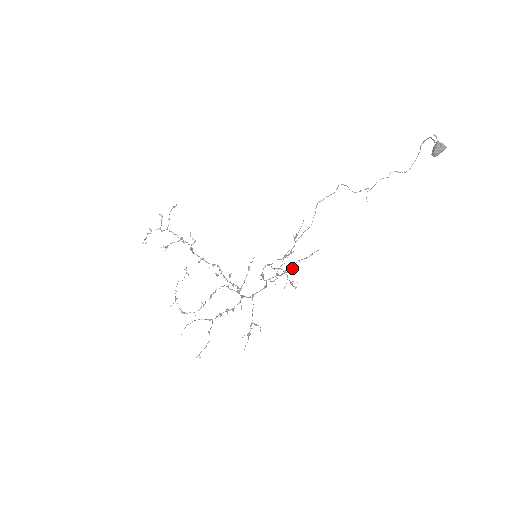
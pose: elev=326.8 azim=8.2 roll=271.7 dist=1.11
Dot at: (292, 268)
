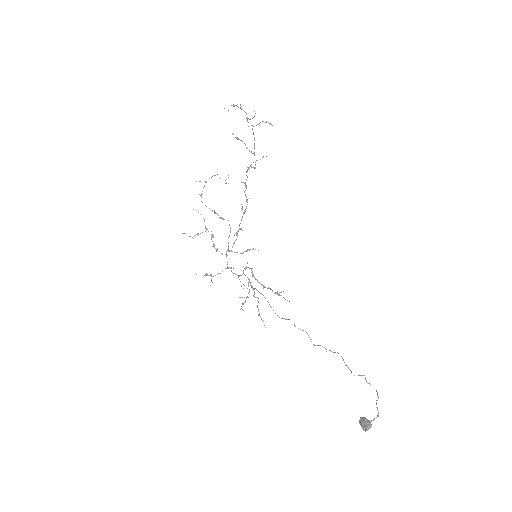
Dot at: (256, 297)
